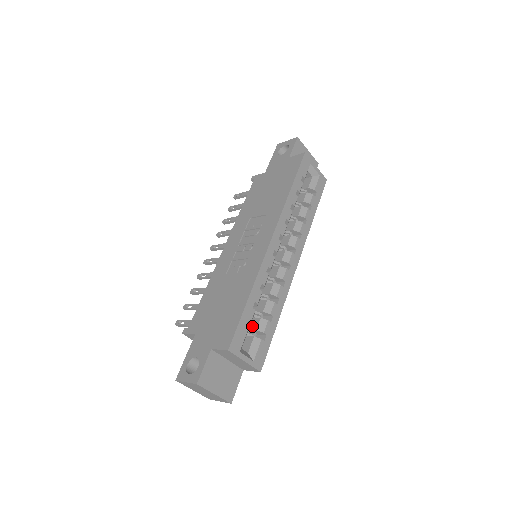
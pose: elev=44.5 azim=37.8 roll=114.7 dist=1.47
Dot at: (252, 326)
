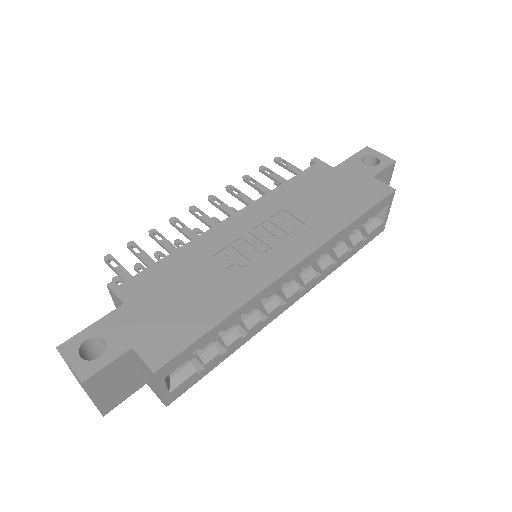
Dot at: occluded
